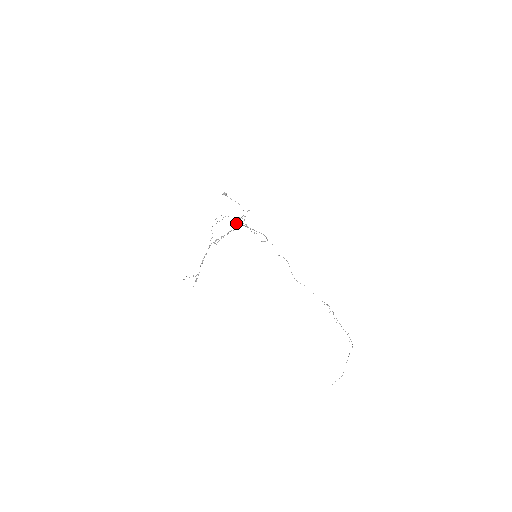
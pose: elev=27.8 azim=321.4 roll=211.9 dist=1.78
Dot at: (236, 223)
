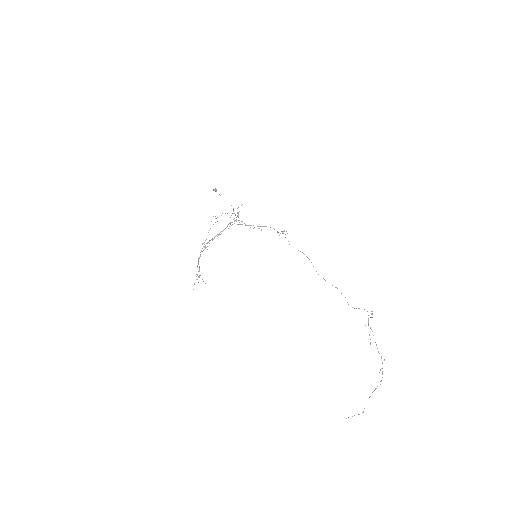
Dot at: occluded
